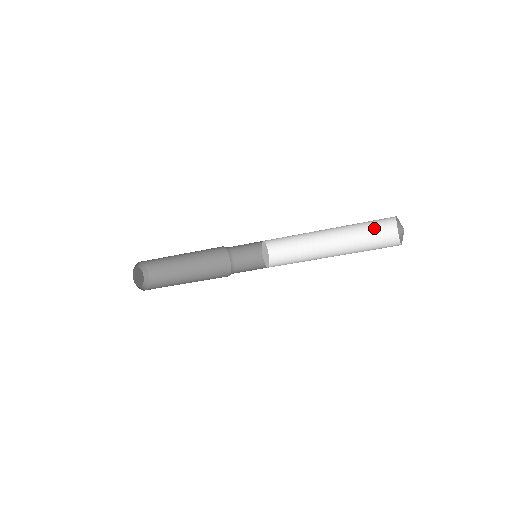
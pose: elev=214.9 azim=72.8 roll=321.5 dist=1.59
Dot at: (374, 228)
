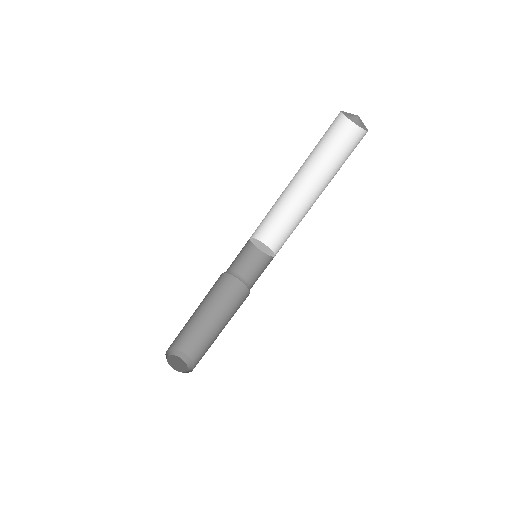
Dot at: (348, 151)
